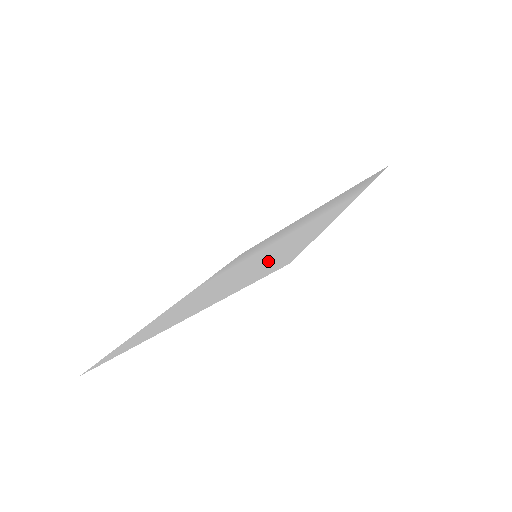
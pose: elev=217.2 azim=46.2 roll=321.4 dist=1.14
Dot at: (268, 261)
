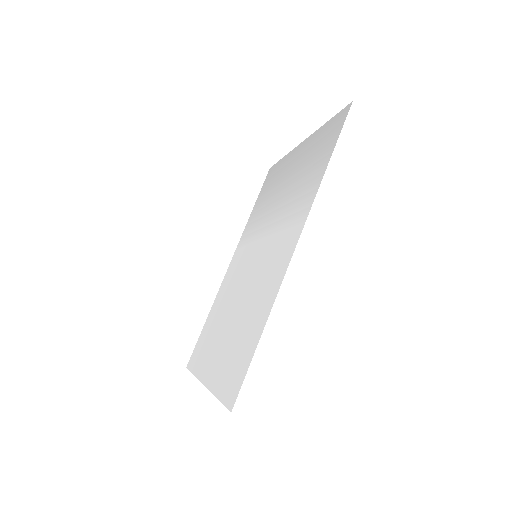
Dot at: (241, 339)
